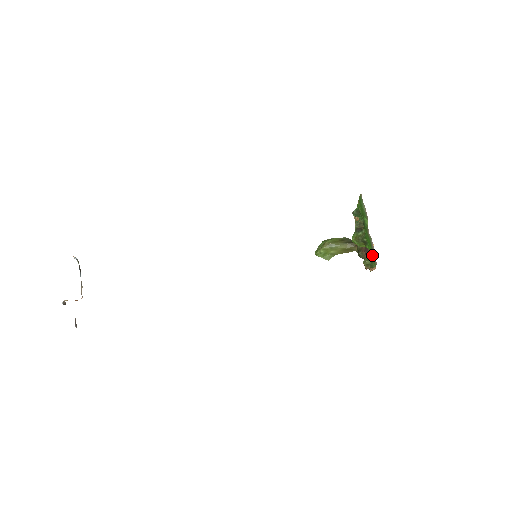
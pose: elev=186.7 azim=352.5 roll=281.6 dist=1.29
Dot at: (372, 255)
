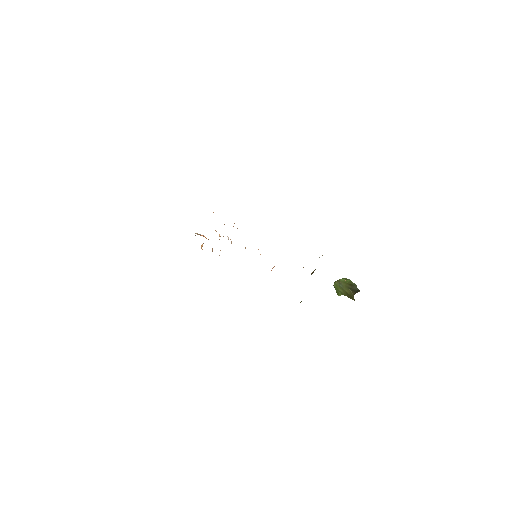
Dot at: occluded
